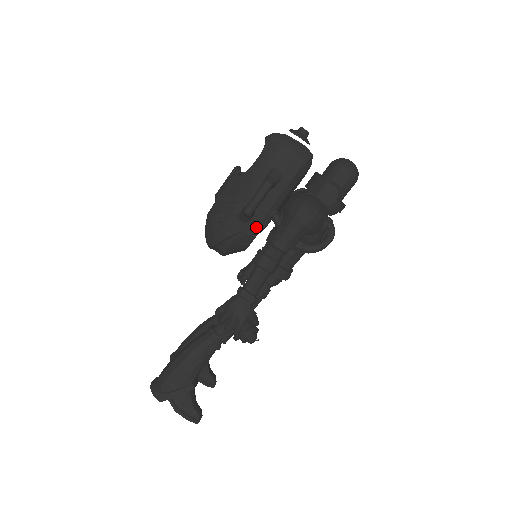
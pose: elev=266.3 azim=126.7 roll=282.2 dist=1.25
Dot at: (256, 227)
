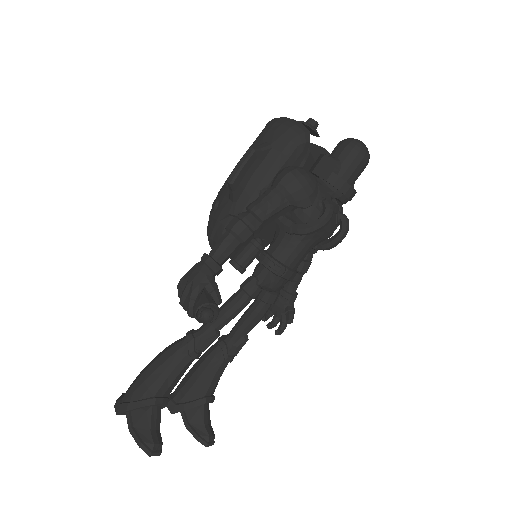
Dot at: (245, 206)
